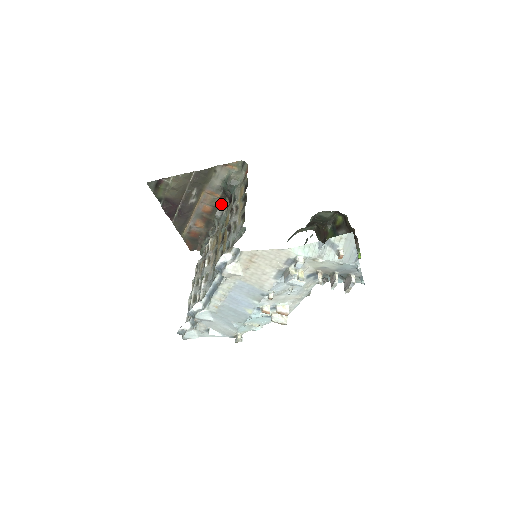
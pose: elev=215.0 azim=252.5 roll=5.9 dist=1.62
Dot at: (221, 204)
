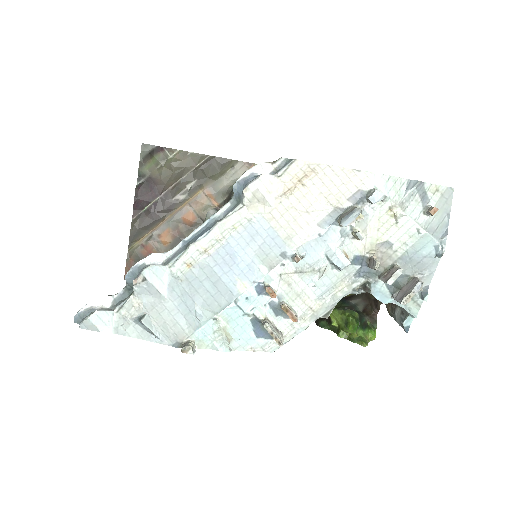
Dot at: occluded
